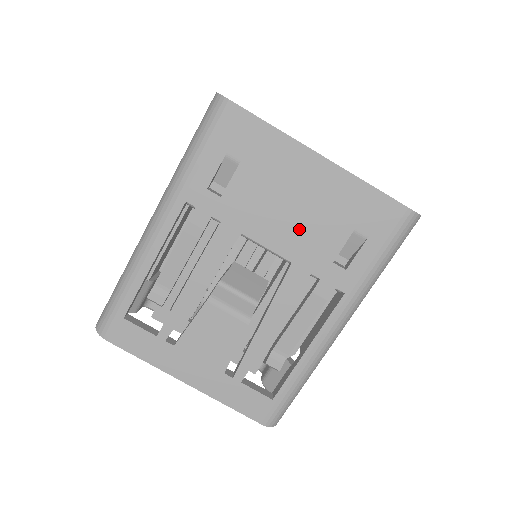
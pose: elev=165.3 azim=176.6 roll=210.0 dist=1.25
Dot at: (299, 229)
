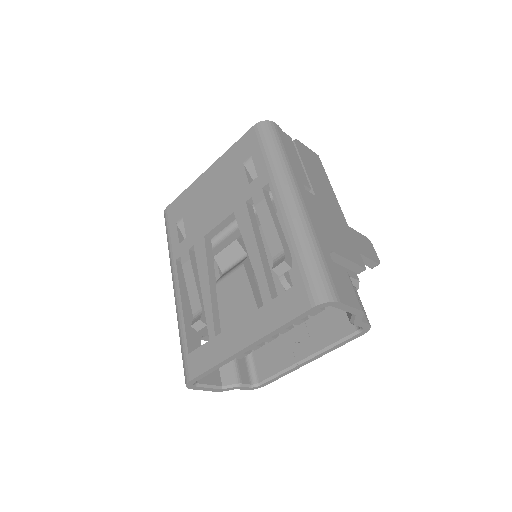
Dot at: (223, 198)
